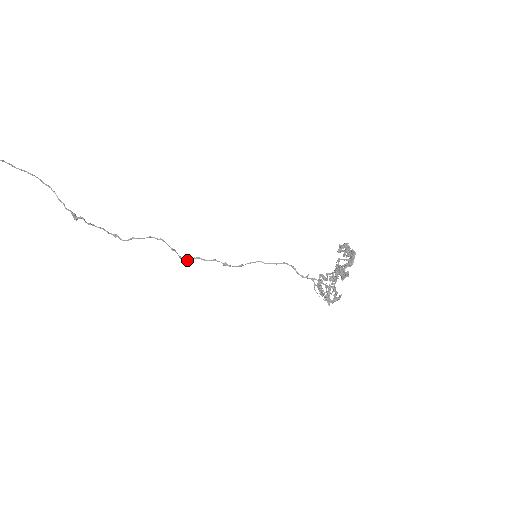
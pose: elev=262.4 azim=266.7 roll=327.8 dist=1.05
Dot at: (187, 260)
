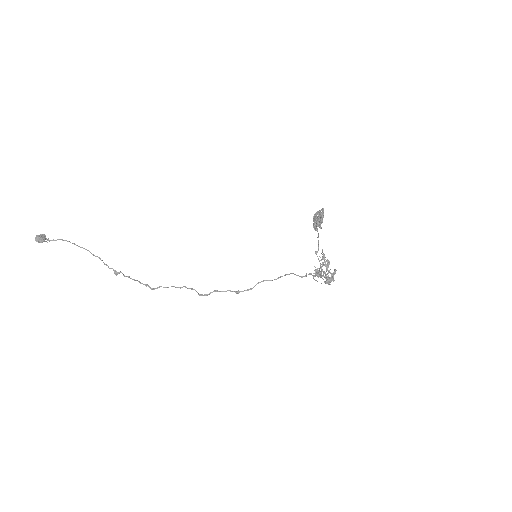
Dot at: (205, 295)
